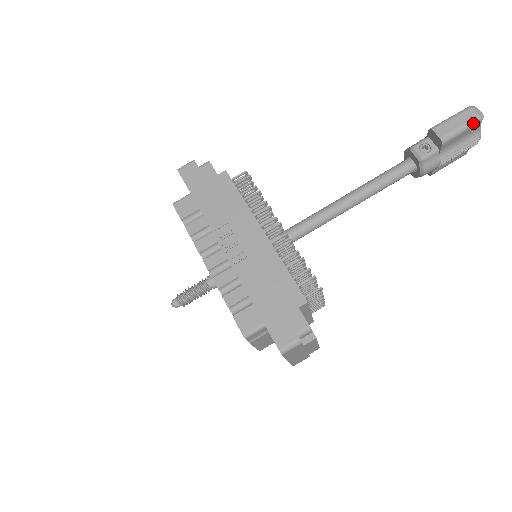
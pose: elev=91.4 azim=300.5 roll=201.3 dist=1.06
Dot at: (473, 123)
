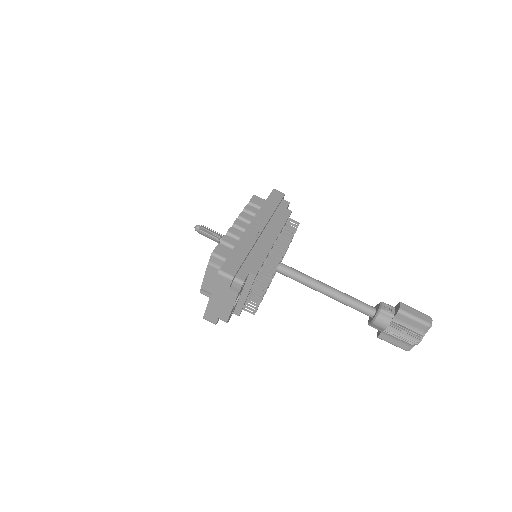
Dot at: (423, 322)
